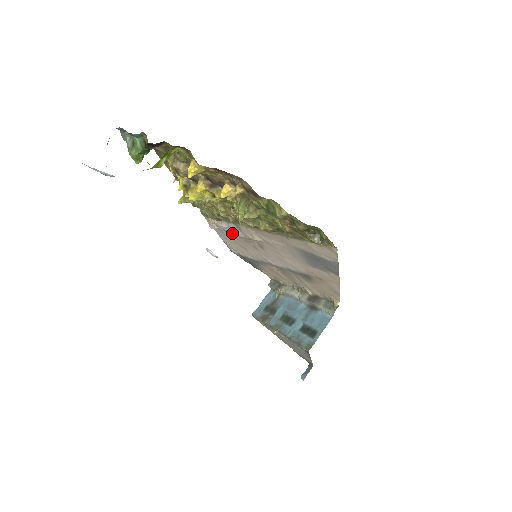
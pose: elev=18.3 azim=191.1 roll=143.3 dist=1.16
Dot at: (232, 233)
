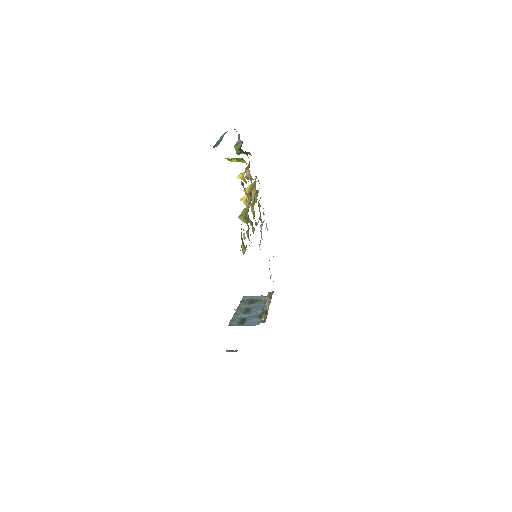
Dot at: occluded
